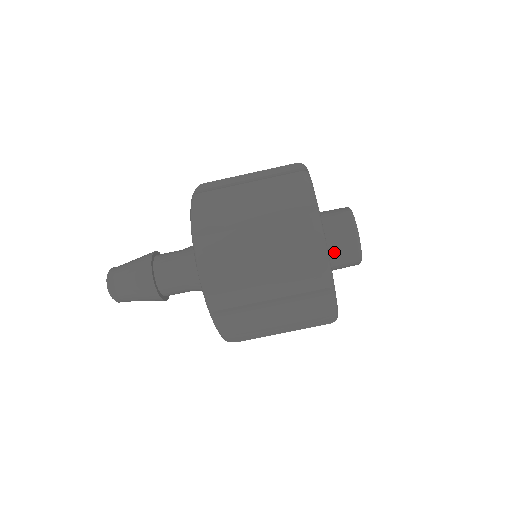
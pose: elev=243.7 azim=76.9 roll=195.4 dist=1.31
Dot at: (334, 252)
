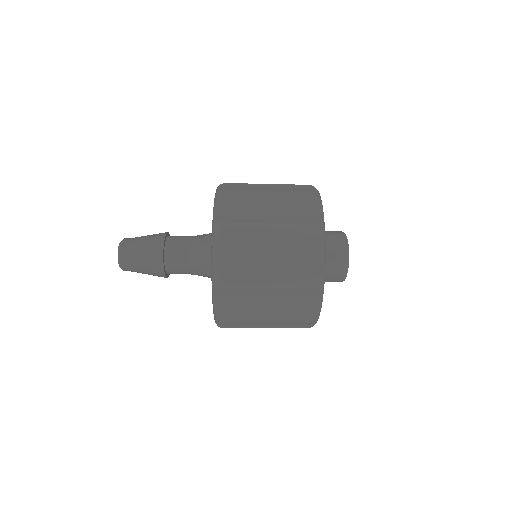
Dot at: occluded
